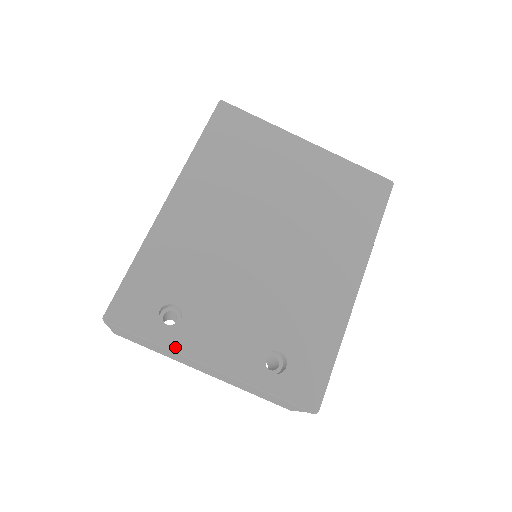
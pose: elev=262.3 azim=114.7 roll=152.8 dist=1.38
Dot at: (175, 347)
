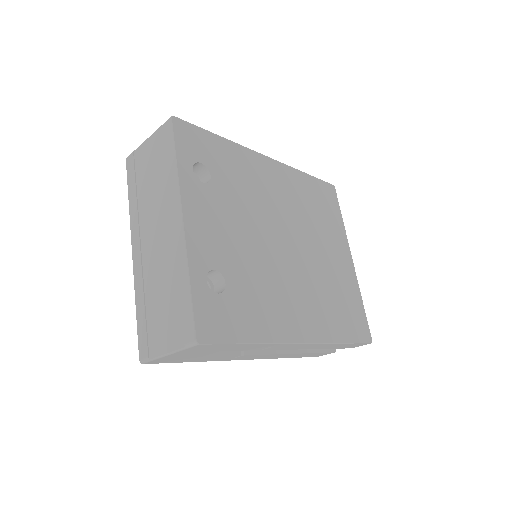
Dot at: (183, 181)
